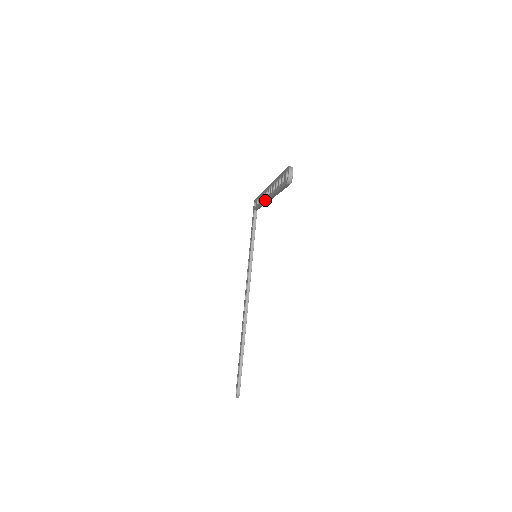
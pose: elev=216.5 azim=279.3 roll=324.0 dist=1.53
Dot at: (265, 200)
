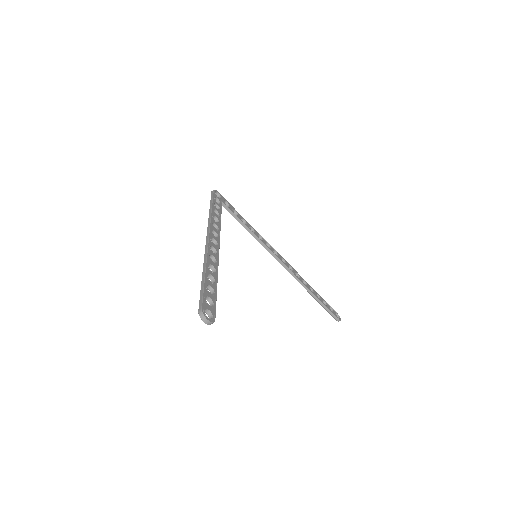
Dot at: occluded
